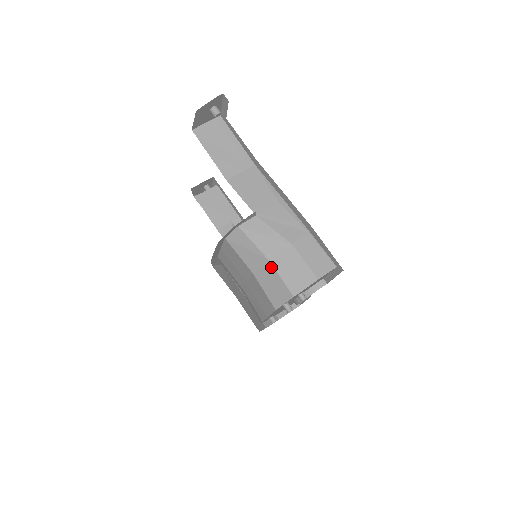
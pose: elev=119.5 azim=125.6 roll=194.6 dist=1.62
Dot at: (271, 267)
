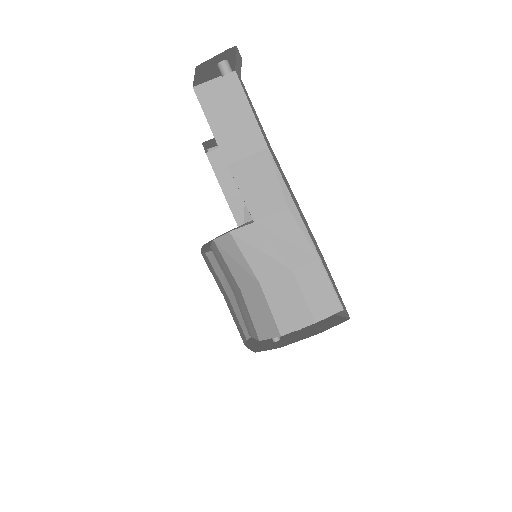
Dot at: (261, 292)
